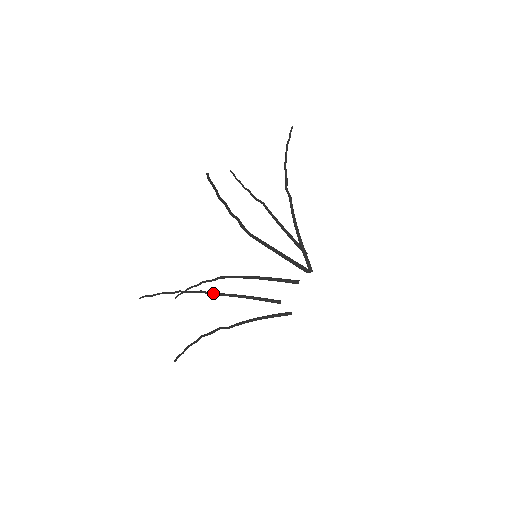
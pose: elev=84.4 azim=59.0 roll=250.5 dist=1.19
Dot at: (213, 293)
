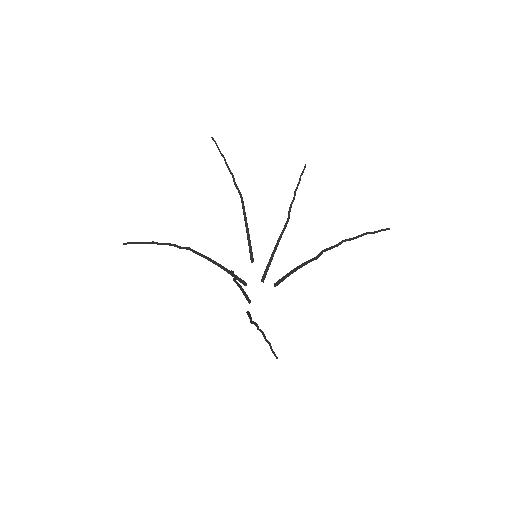
Dot at: occluded
